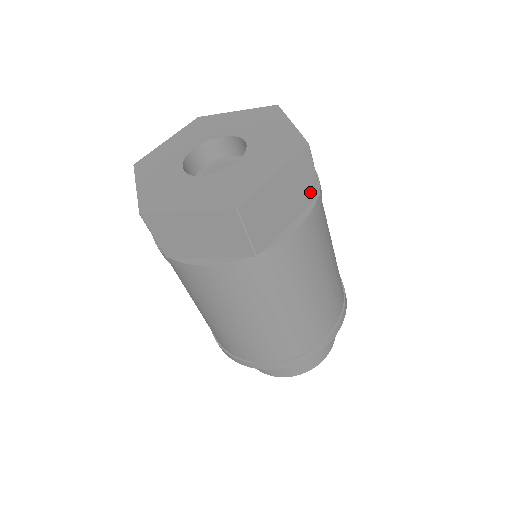
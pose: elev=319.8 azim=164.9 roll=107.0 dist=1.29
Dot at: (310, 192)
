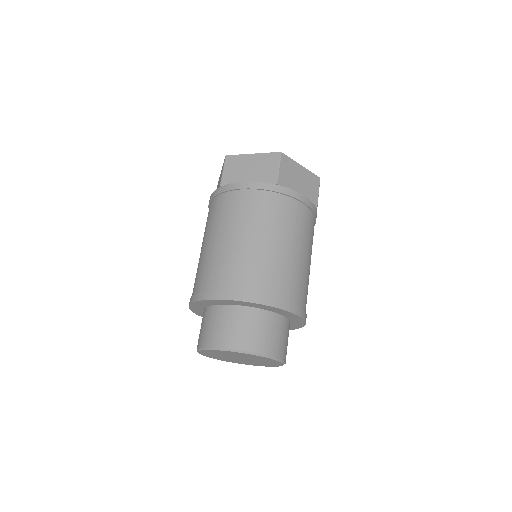
Dot at: occluded
